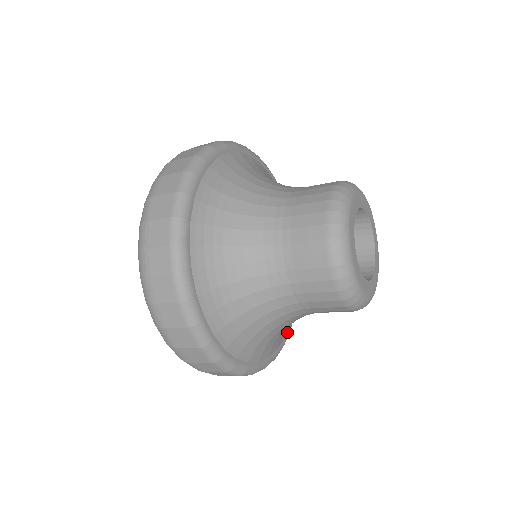
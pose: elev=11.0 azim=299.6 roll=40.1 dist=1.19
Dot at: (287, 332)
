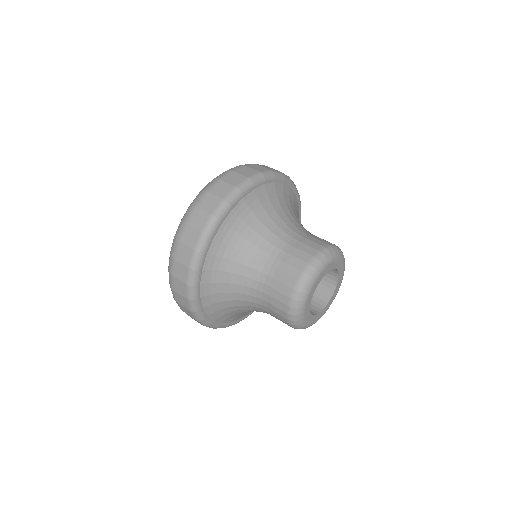
Dot at: (299, 215)
